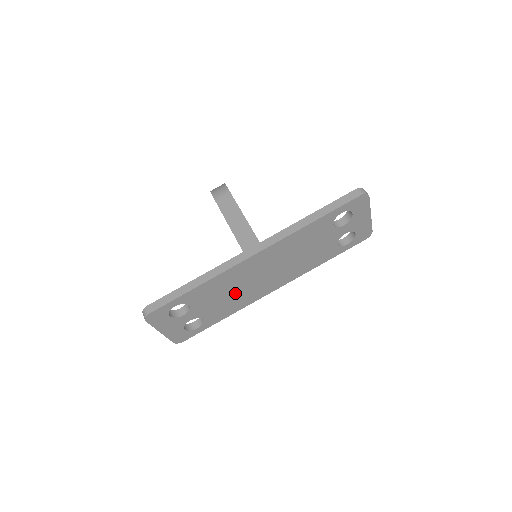
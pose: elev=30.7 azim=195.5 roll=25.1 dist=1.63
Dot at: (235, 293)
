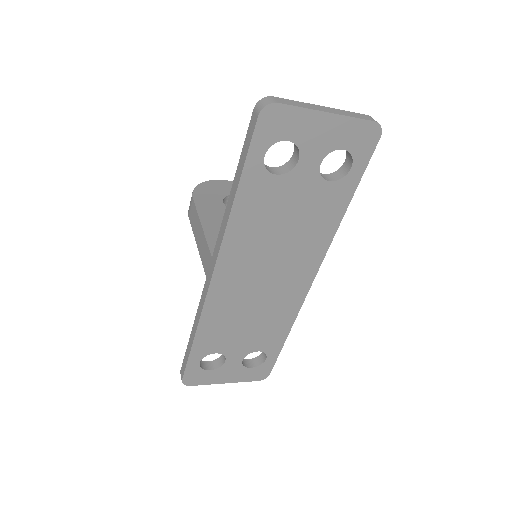
Dot at: (257, 314)
